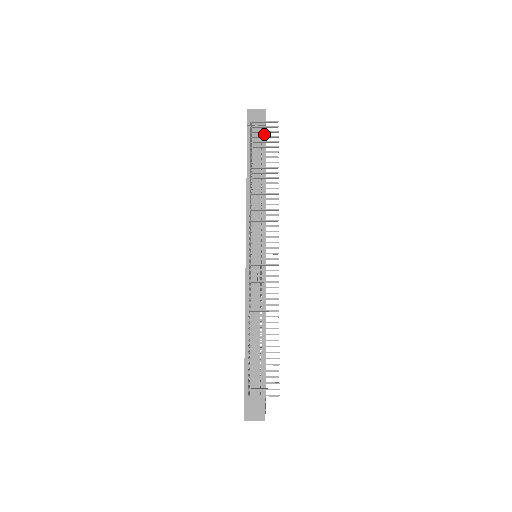
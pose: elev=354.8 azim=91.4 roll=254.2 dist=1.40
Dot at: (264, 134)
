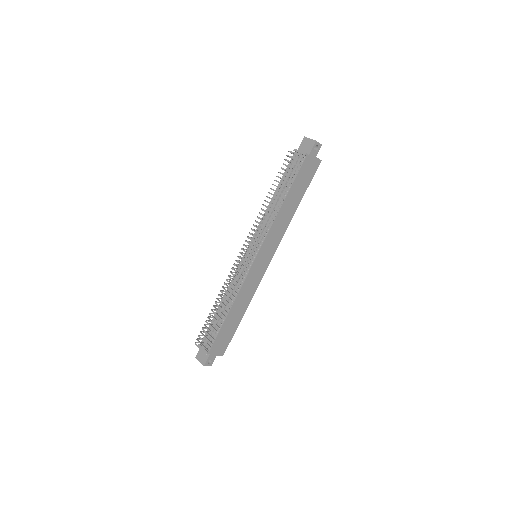
Dot at: (301, 163)
